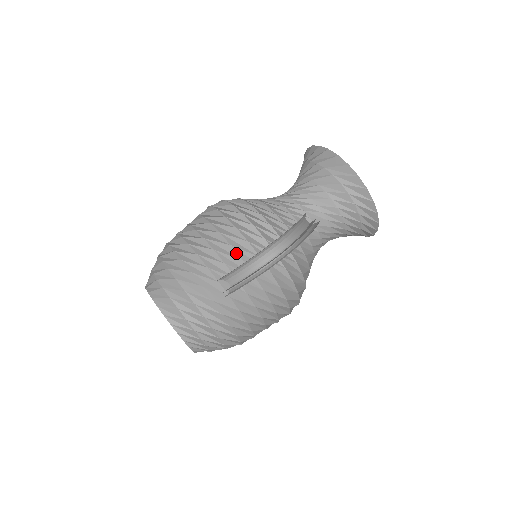
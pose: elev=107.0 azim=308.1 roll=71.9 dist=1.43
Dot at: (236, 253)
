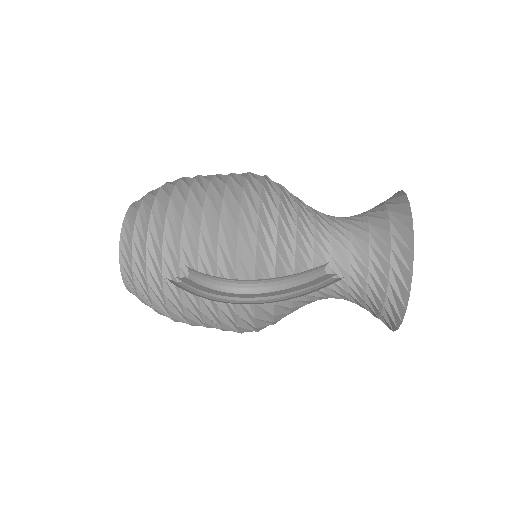
Dot at: (216, 252)
